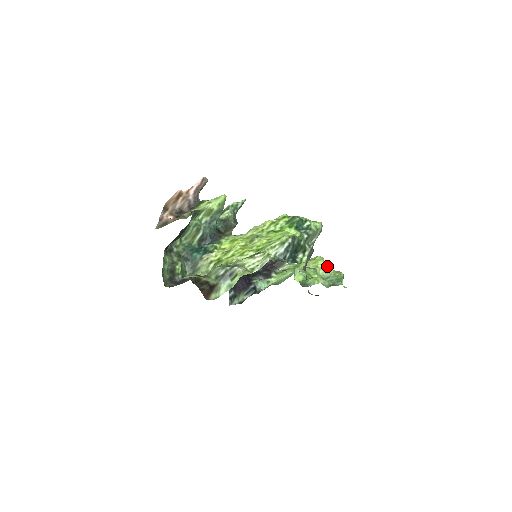
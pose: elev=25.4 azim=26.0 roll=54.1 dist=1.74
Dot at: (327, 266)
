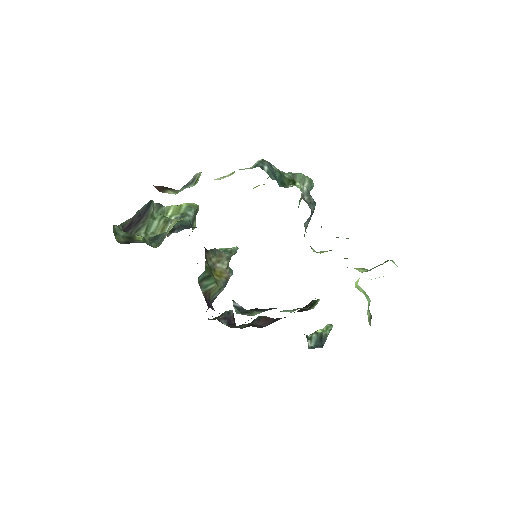
Dot at: occluded
